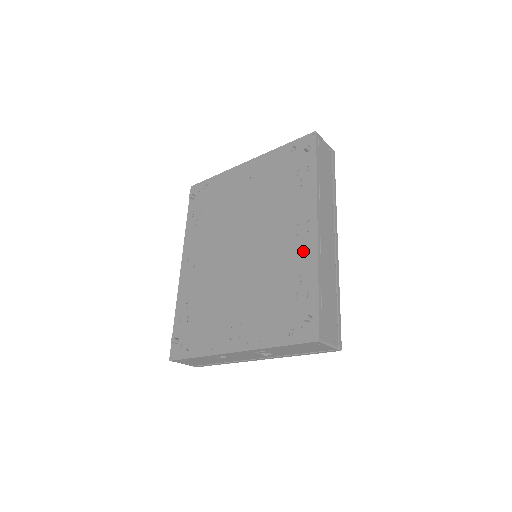
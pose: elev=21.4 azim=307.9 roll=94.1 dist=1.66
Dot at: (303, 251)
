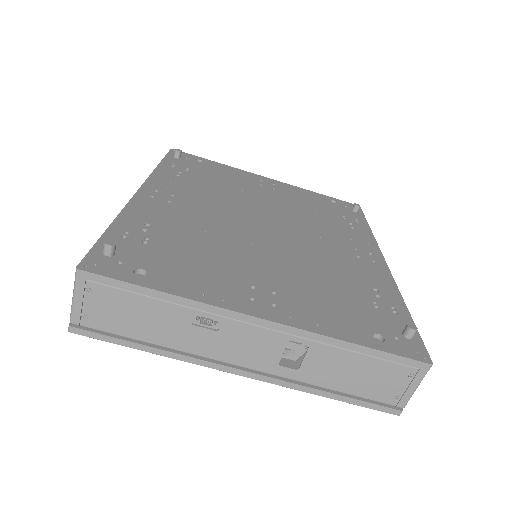
Dot at: (373, 272)
